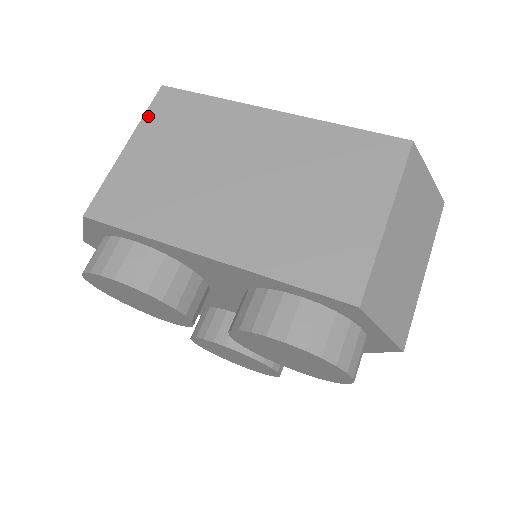
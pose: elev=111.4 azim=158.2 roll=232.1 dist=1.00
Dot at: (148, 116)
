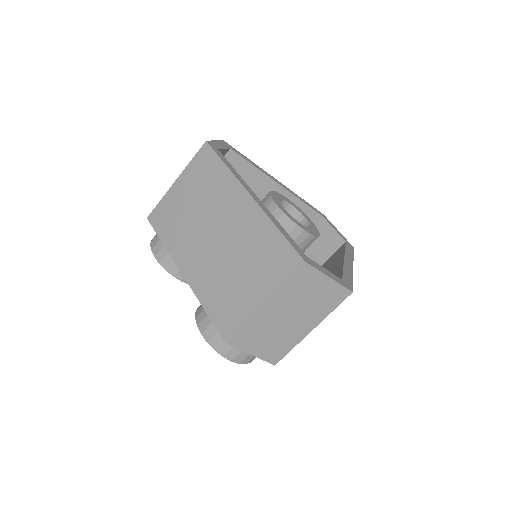
Dot at: (192, 163)
